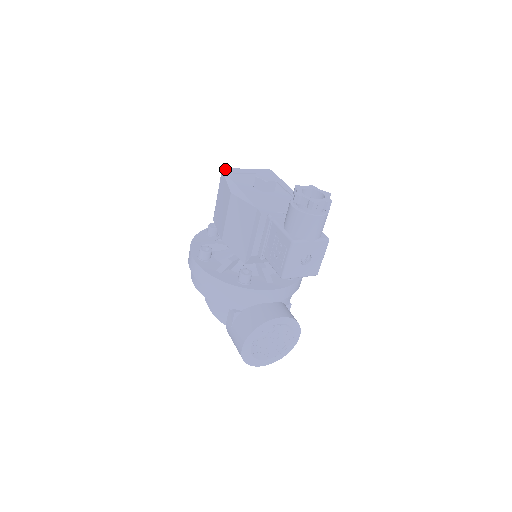
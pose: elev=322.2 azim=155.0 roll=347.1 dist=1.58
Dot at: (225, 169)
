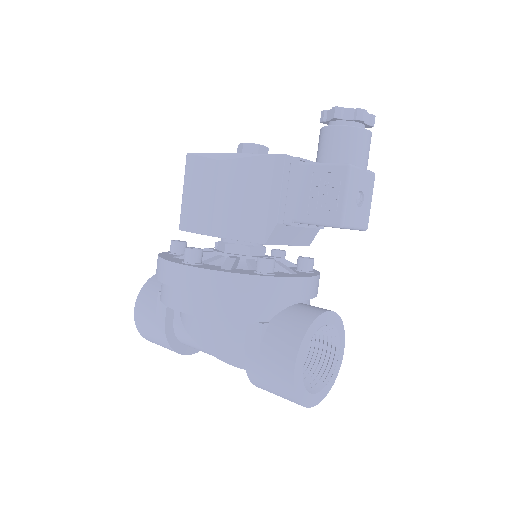
Dot at: occluded
